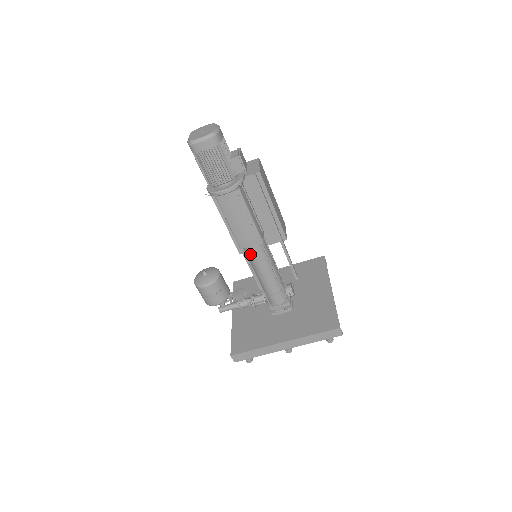
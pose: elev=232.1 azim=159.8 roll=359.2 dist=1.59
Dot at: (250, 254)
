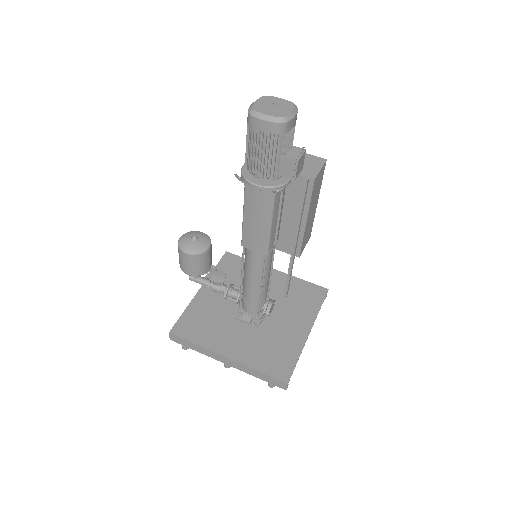
Dot at: (248, 255)
